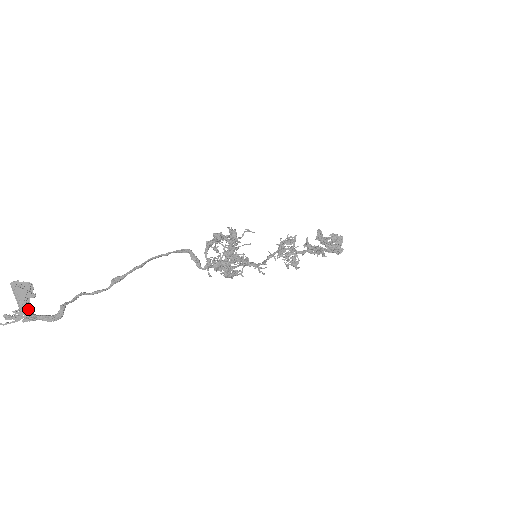
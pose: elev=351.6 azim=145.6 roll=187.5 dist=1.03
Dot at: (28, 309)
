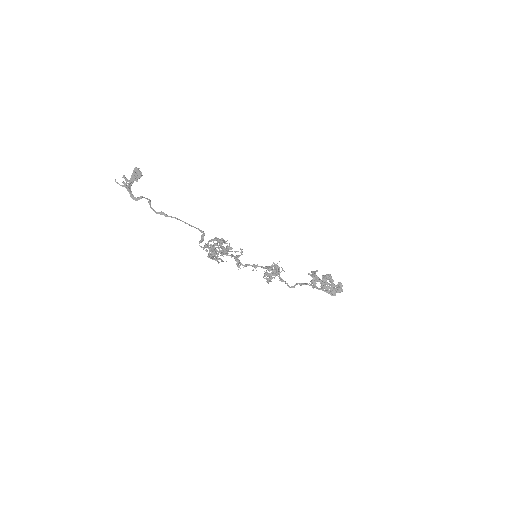
Dot at: (131, 184)
